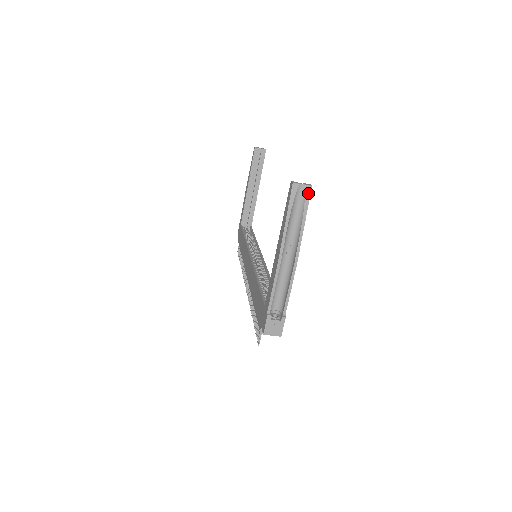
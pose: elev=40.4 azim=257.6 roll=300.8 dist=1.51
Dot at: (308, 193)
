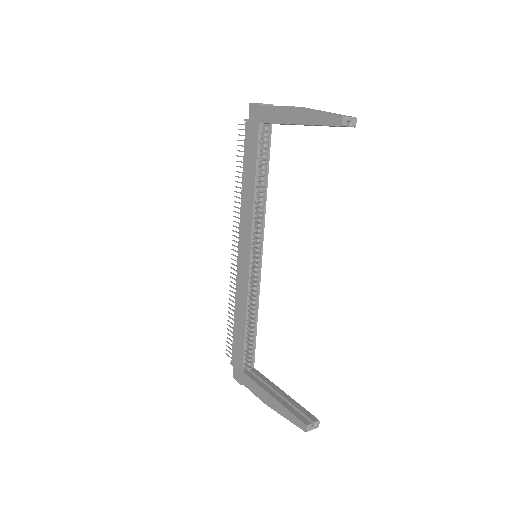
Dot at: occluded
